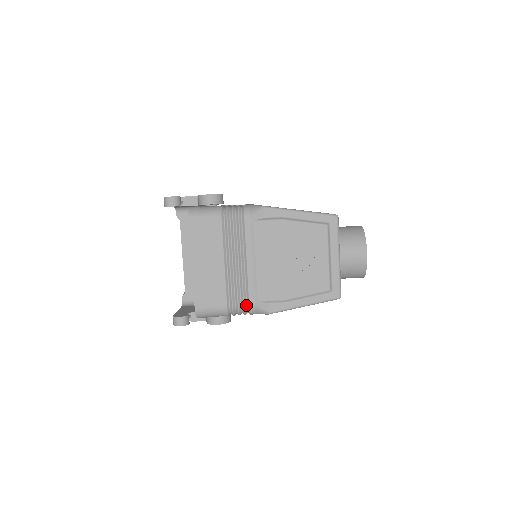
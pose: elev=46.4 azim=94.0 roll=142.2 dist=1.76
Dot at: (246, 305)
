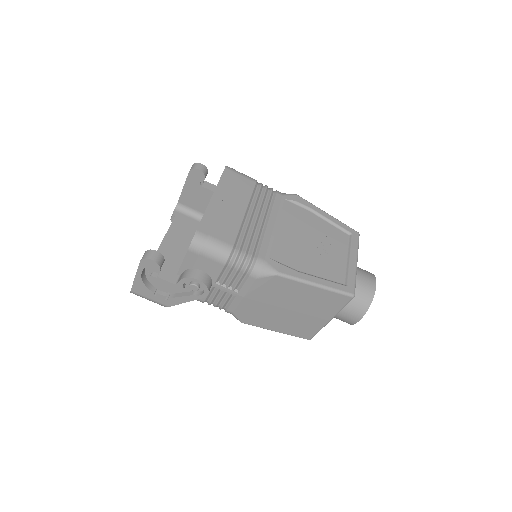
Dot at: (253, 257)
